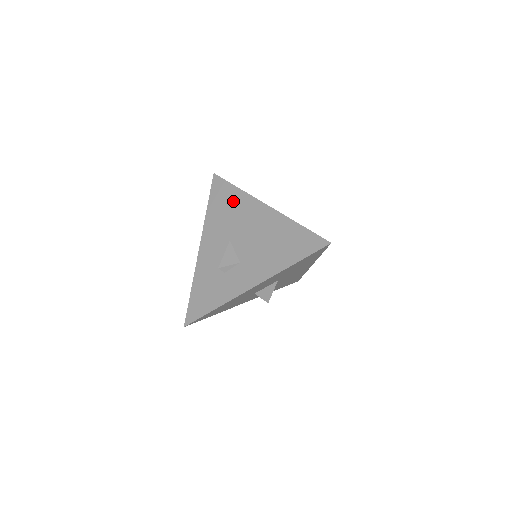
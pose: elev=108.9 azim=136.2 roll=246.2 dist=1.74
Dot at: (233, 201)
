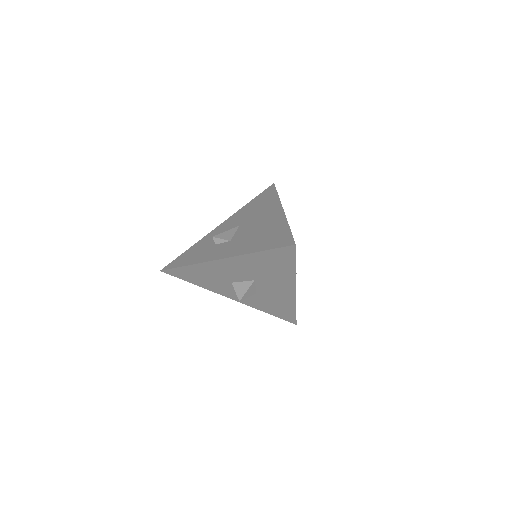
Dot at: (267, 202)
